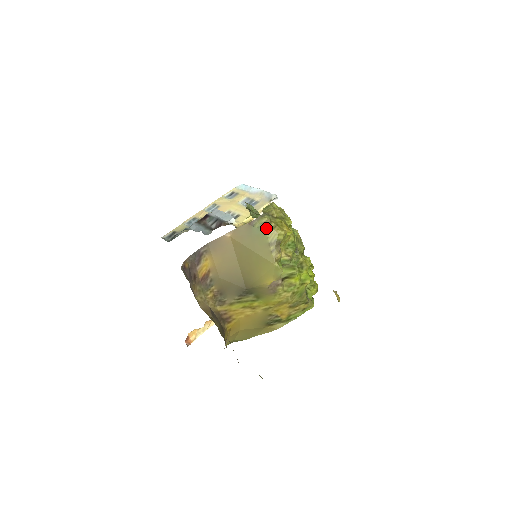
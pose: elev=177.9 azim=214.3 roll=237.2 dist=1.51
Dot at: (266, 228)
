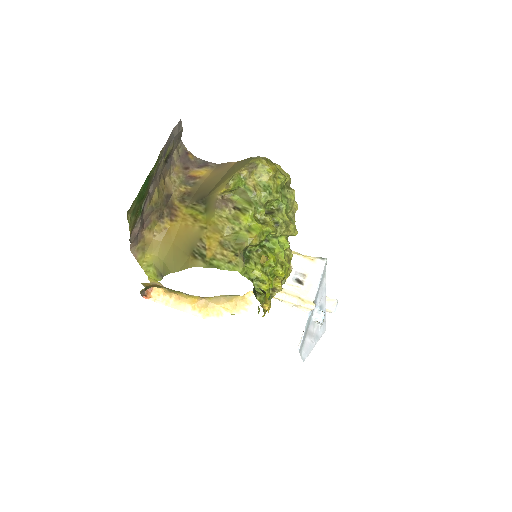
Dot at: occluded
